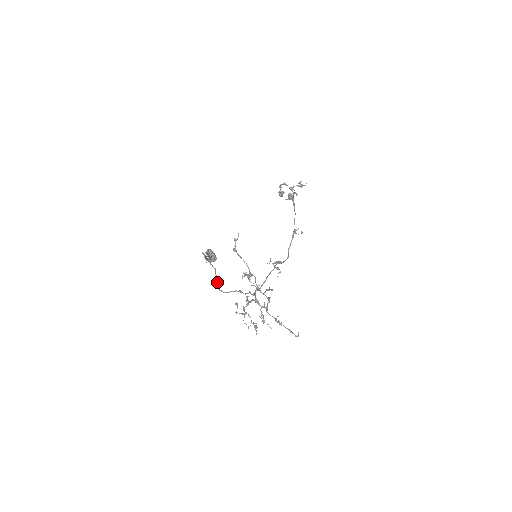
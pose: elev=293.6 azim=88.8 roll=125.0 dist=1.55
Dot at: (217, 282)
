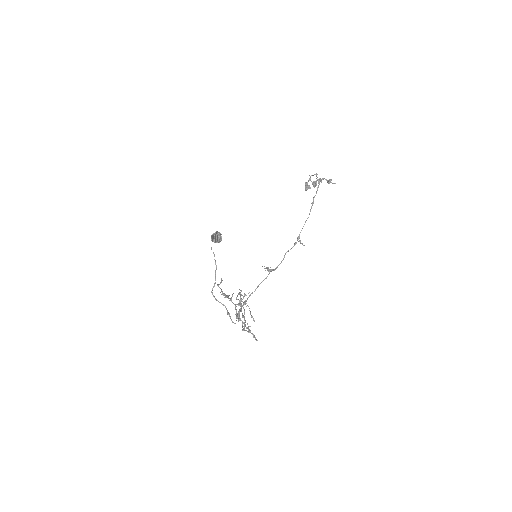
Dot at: (214, 285)
